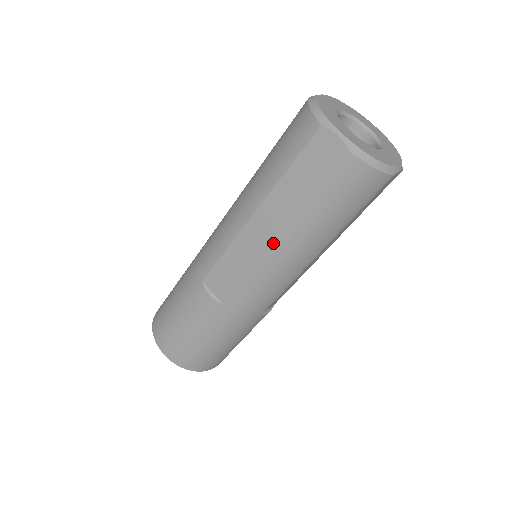
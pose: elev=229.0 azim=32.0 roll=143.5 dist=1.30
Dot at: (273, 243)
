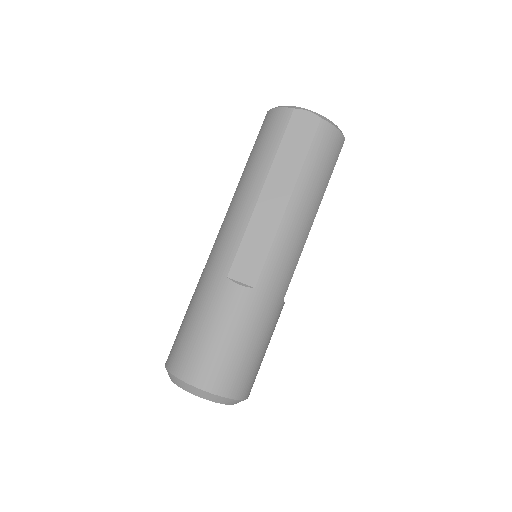
Dot at: (285, 207)
